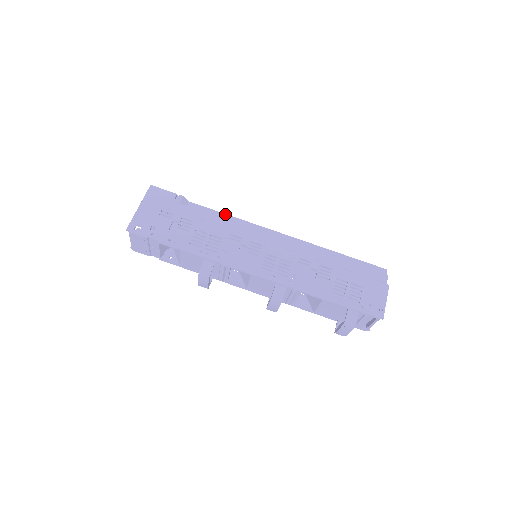
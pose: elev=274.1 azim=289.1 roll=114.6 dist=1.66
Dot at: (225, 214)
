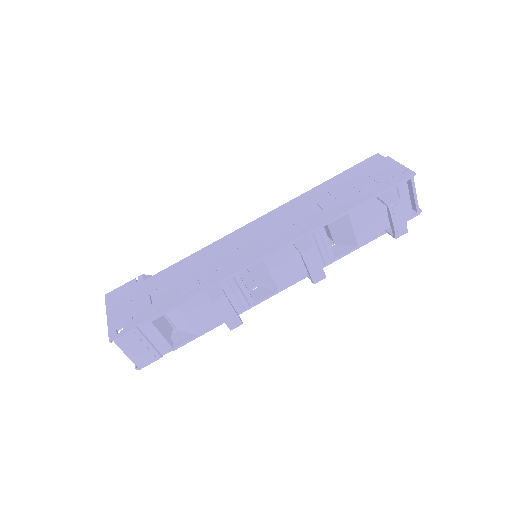
Dot at: occluded
